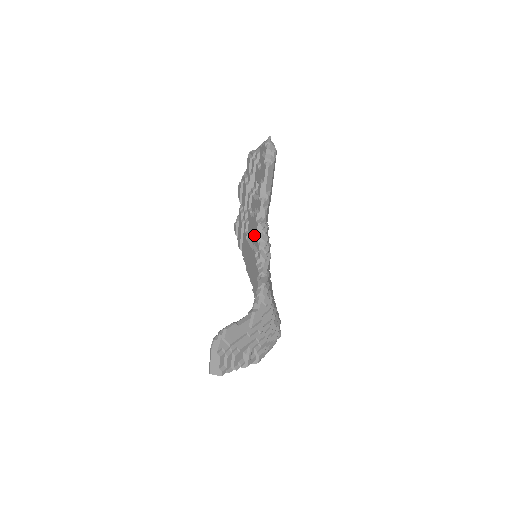
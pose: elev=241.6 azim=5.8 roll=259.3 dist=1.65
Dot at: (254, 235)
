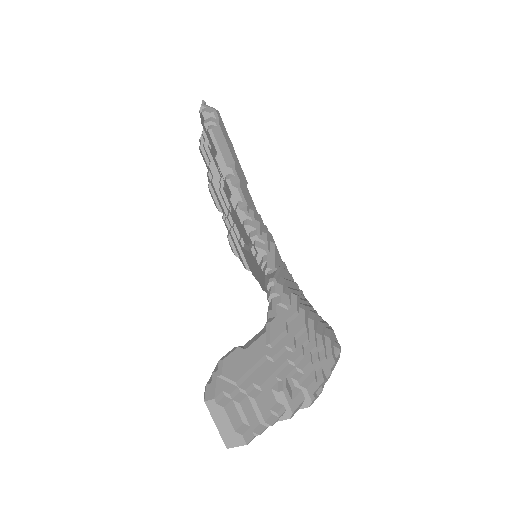
Dot at: (242, 231)
